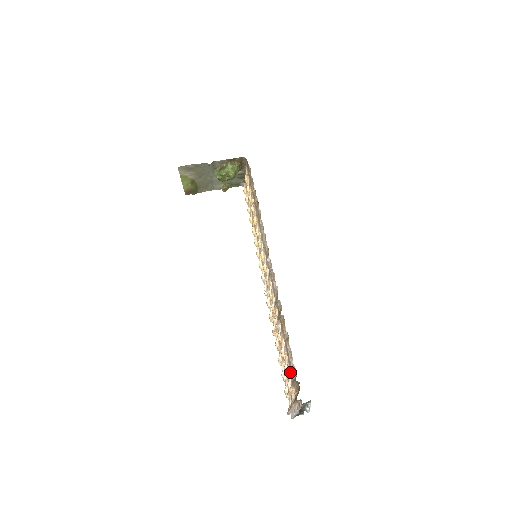
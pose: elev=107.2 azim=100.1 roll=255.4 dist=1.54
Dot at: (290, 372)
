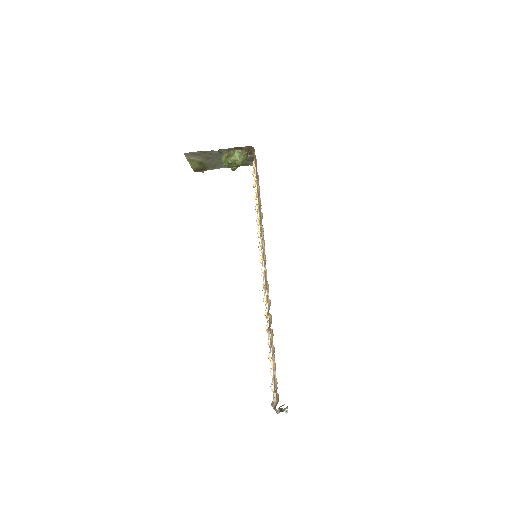
Dot at: occluded
